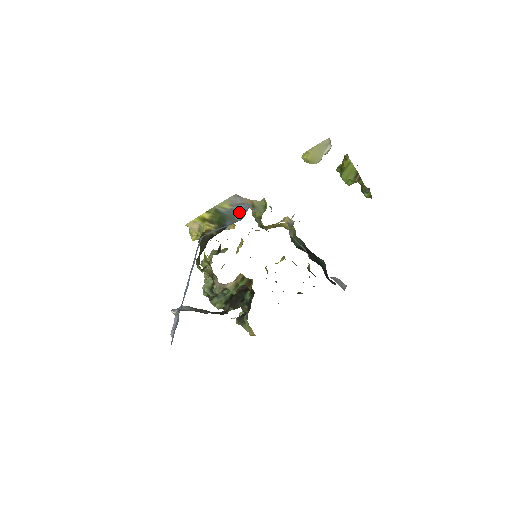
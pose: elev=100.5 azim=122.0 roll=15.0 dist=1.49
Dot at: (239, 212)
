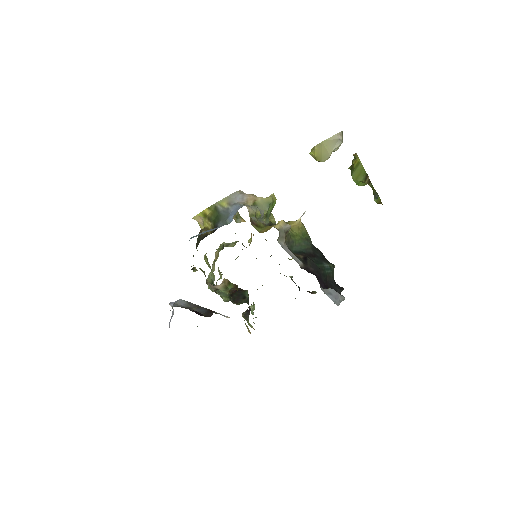
Dot at: (231, 214)
